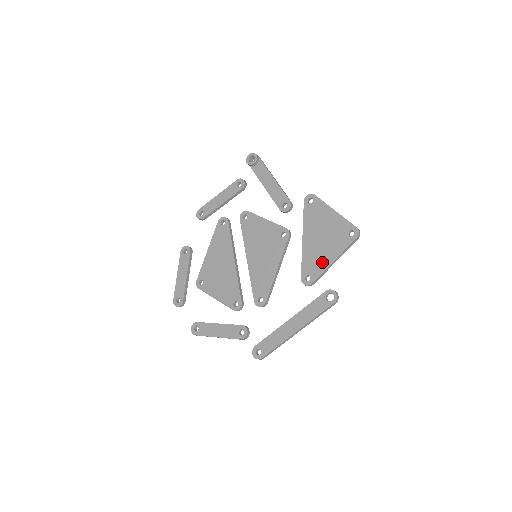
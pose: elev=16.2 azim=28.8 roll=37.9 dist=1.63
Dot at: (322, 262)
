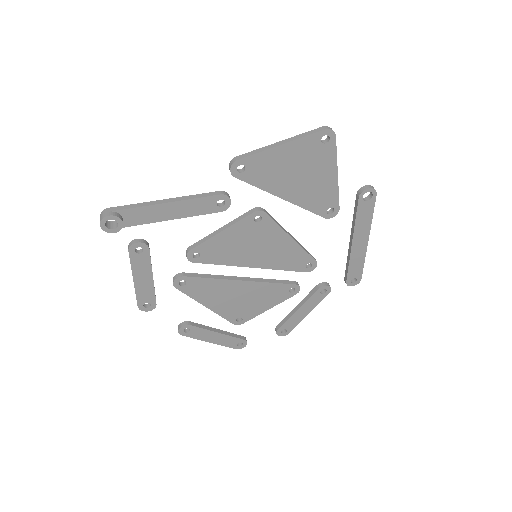
Dot at: (328, 189)
